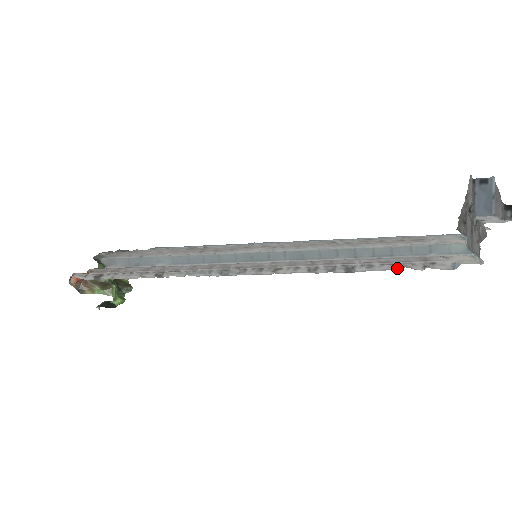
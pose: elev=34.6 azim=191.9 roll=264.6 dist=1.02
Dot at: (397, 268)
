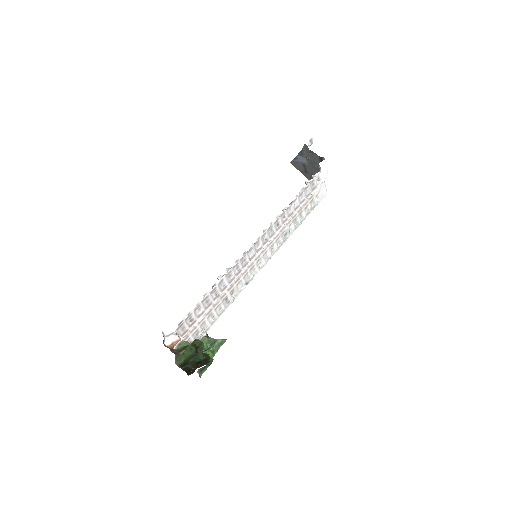
Dot at: (305, 188)
